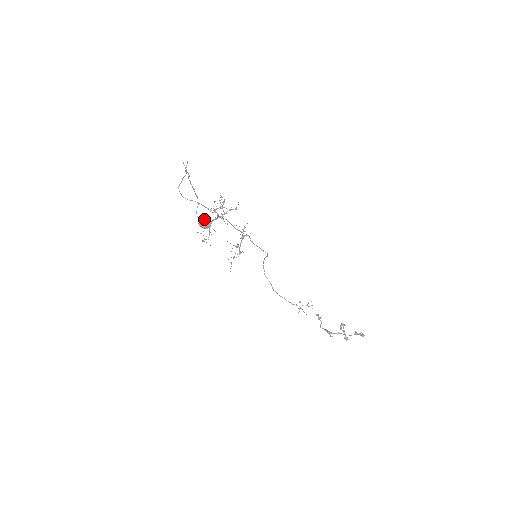
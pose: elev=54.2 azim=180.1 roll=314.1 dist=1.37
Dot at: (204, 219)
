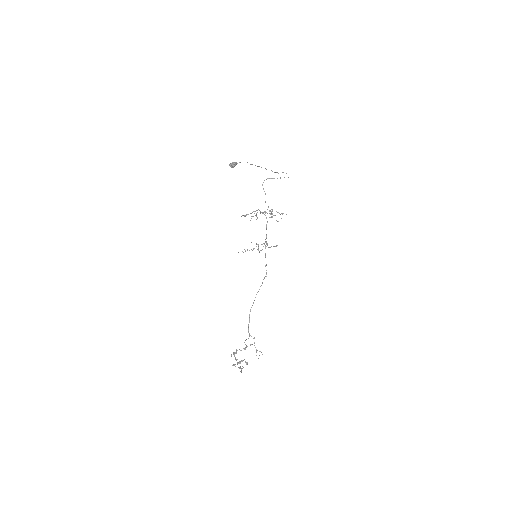
Dot at: (234, 162)
